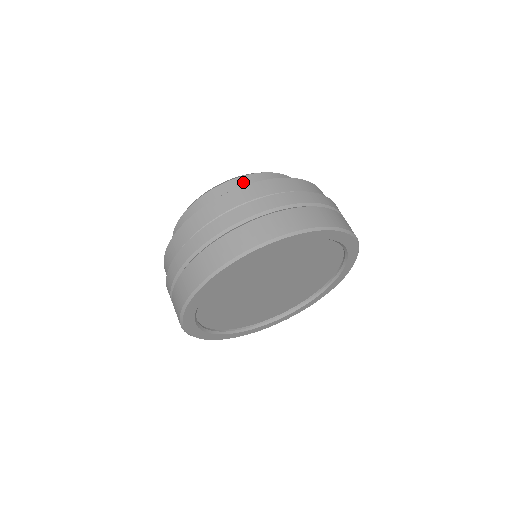
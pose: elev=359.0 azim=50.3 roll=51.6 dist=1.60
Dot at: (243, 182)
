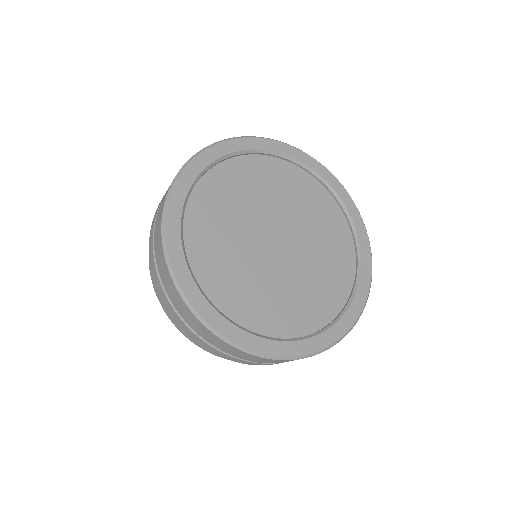
Dot at: occluded
